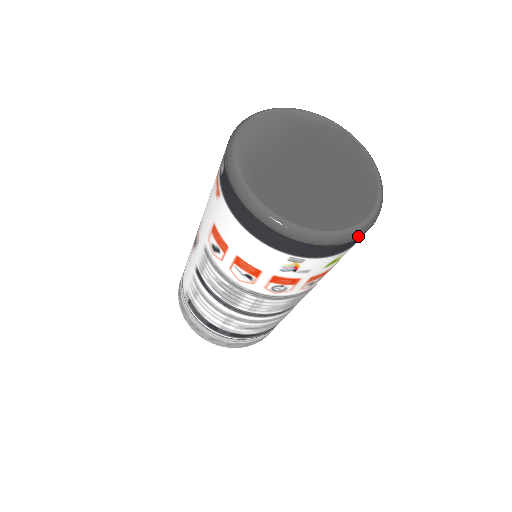
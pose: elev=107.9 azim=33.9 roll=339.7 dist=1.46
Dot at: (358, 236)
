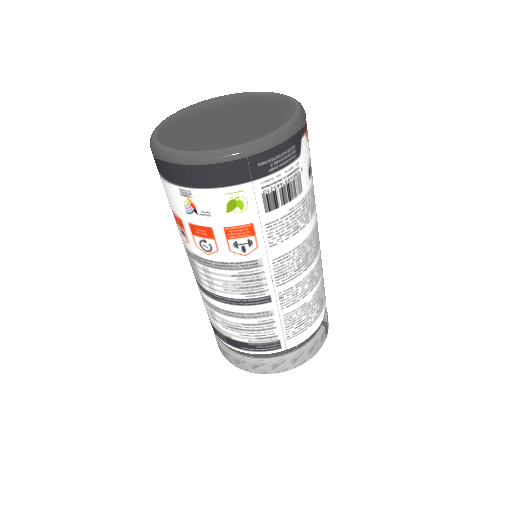
Dot at: (226, 159)
